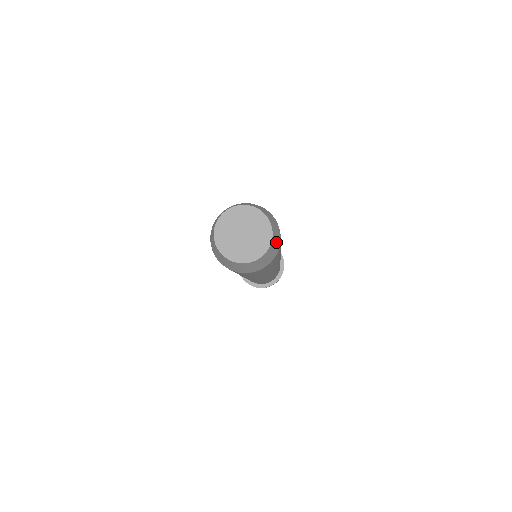
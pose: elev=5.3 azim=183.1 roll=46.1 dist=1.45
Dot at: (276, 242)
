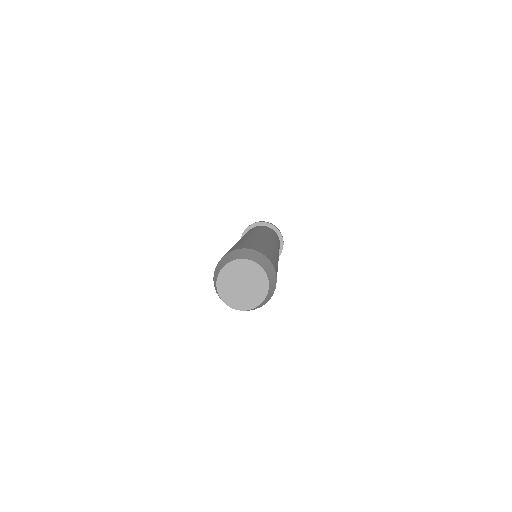
Dot at: (272, 276)
